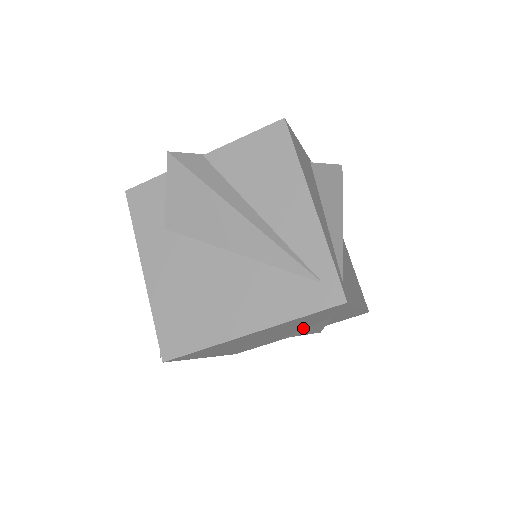
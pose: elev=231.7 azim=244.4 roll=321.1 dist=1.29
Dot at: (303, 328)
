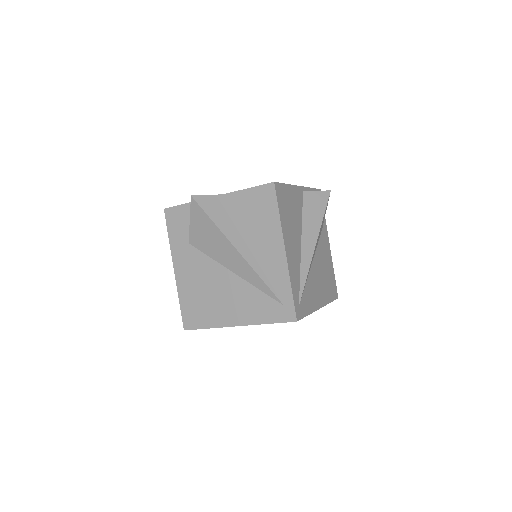
Dot at: occluded
